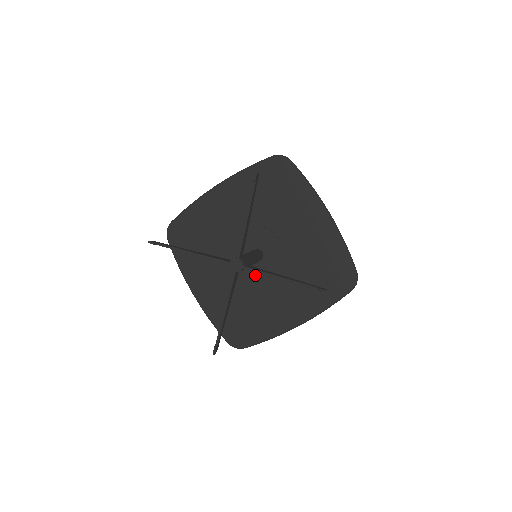
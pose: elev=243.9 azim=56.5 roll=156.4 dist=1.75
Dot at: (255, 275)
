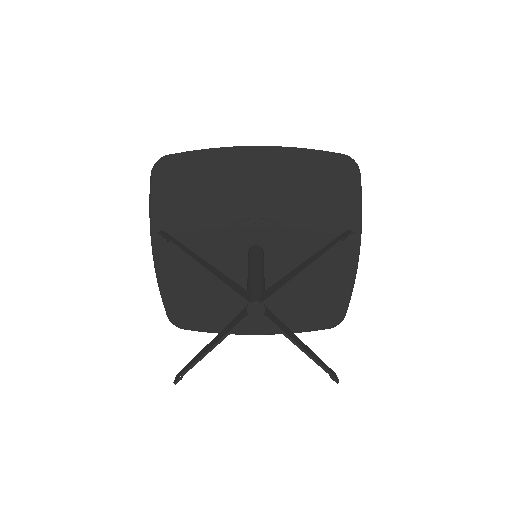
Dot at: (240, 270)
